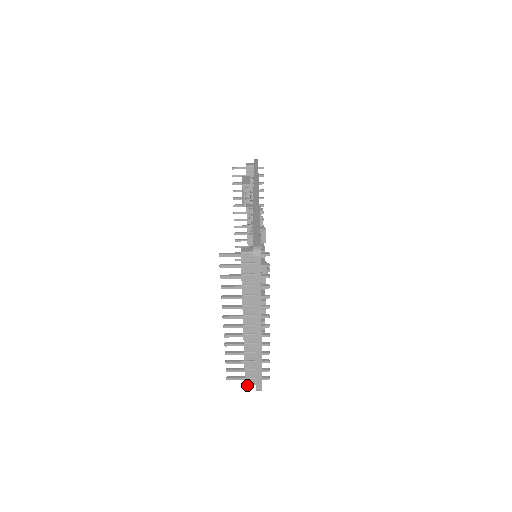
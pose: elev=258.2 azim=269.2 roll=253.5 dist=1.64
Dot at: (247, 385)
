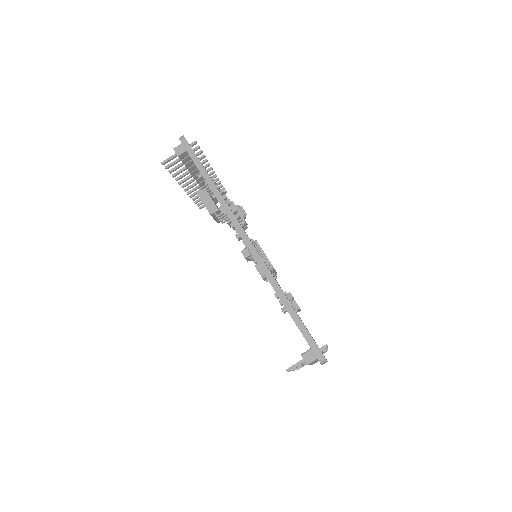
Dot at: occluded
